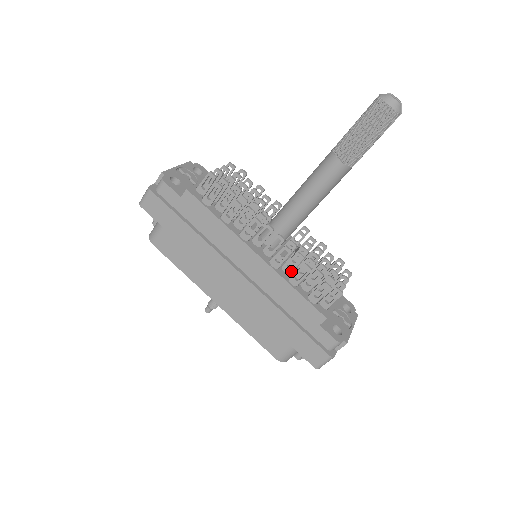
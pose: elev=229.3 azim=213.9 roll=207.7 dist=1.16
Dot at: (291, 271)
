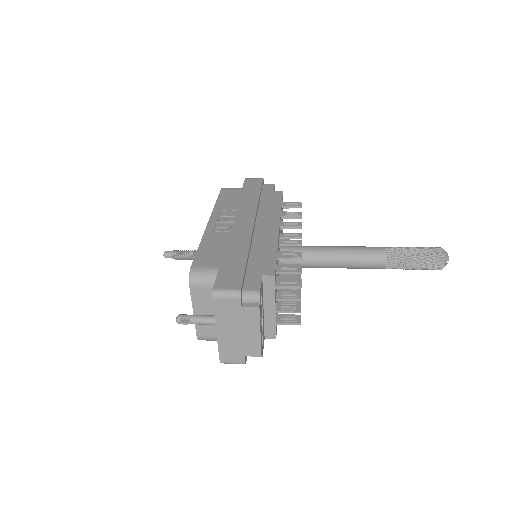
Dot at: occluded
